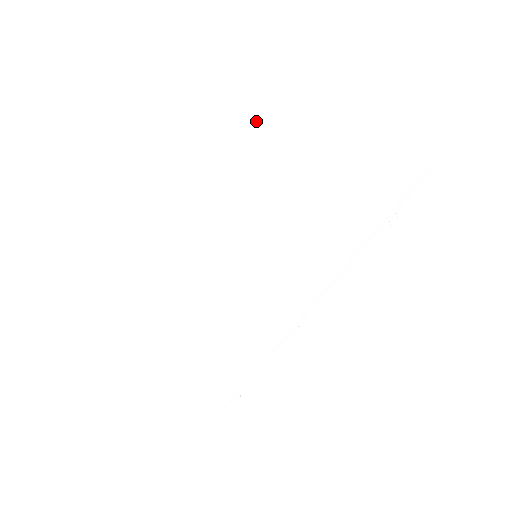
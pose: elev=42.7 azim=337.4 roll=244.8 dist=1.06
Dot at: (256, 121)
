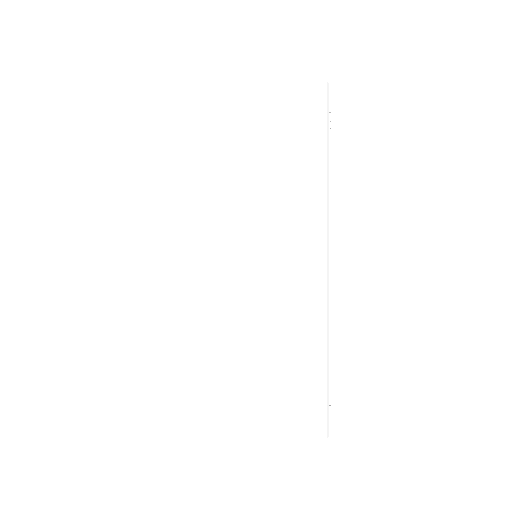
Dot at: (193, 179)
